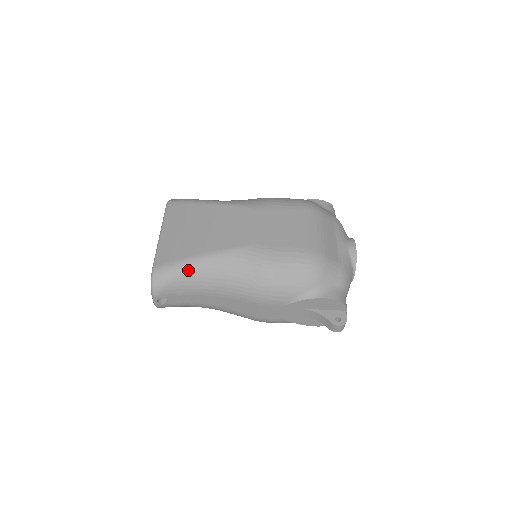
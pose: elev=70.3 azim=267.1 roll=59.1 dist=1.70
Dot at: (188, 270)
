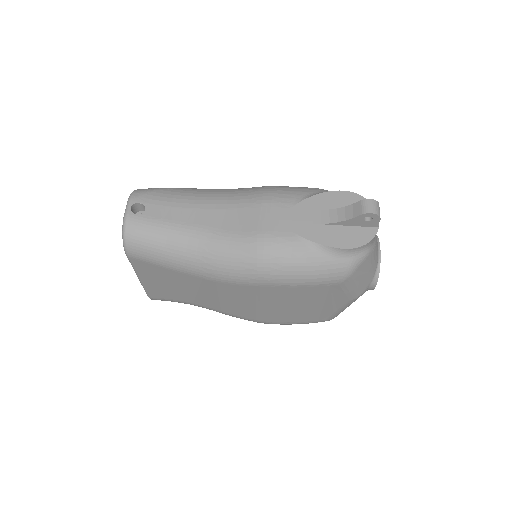
Dot at: (180, 188)
